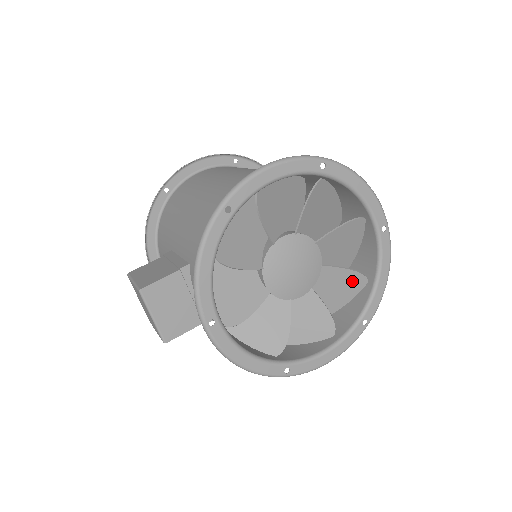
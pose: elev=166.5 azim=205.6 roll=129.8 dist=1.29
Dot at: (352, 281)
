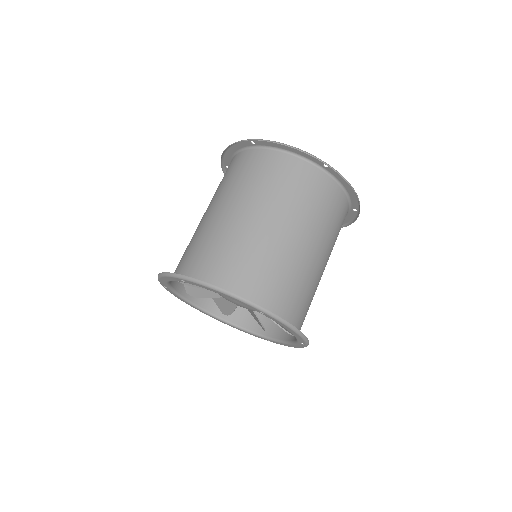
Dot at: occluded
